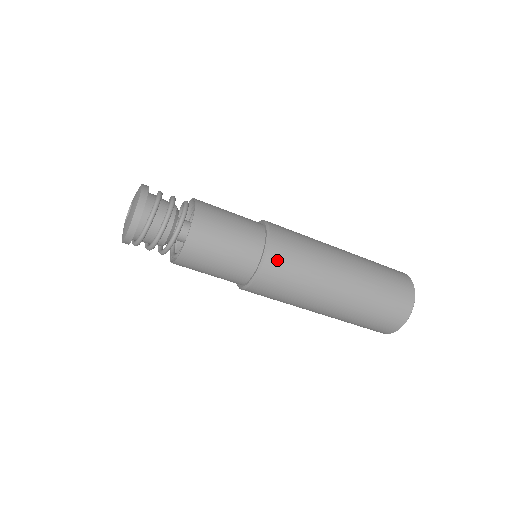
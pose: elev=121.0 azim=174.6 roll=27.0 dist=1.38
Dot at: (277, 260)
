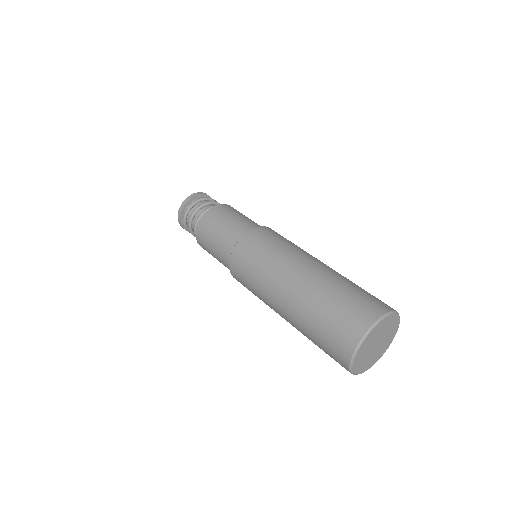
Dot at: (251, 241)
